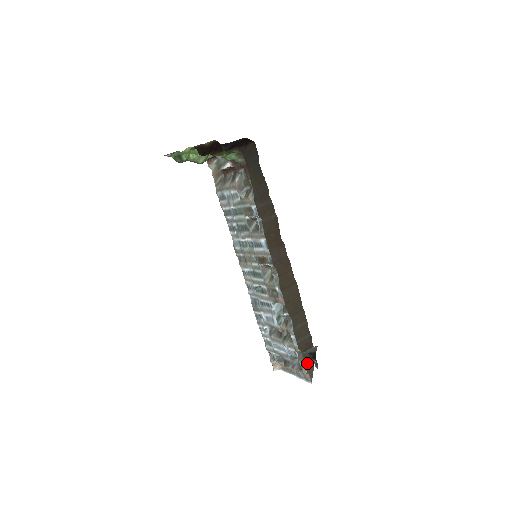
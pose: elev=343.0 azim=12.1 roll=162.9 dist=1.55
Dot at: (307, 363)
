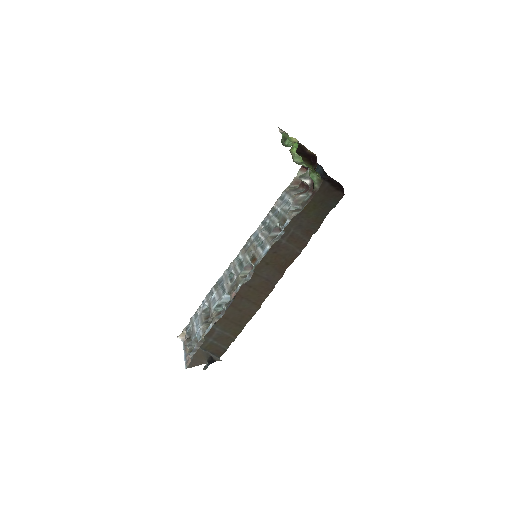
Dot at: (201, 358)
